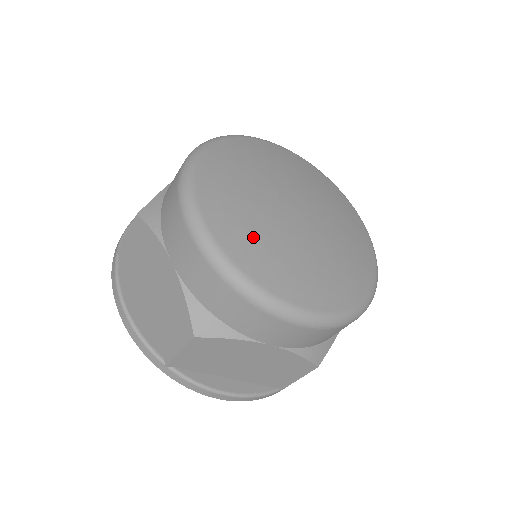
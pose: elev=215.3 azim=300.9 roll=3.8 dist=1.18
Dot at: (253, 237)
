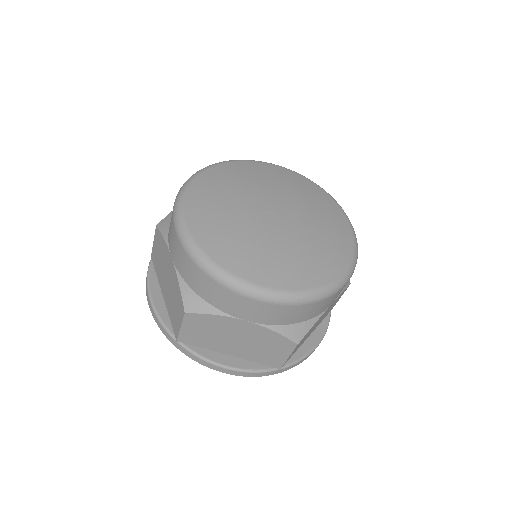
Dot at: (224, 233)
